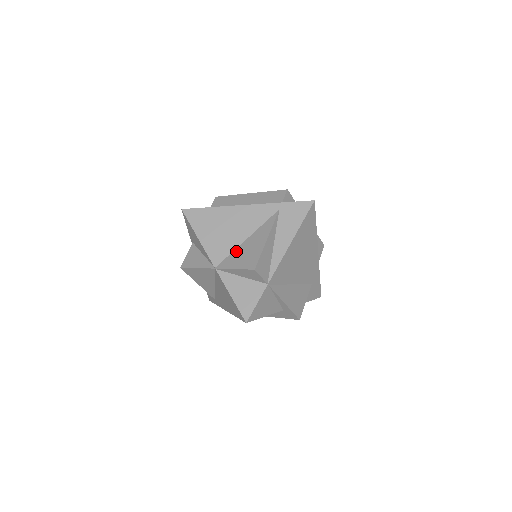
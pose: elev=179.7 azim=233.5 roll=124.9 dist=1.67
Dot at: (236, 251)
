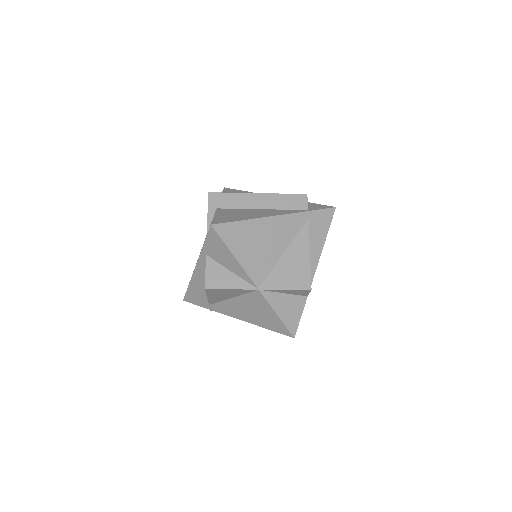
Dot at: (277, 268)
